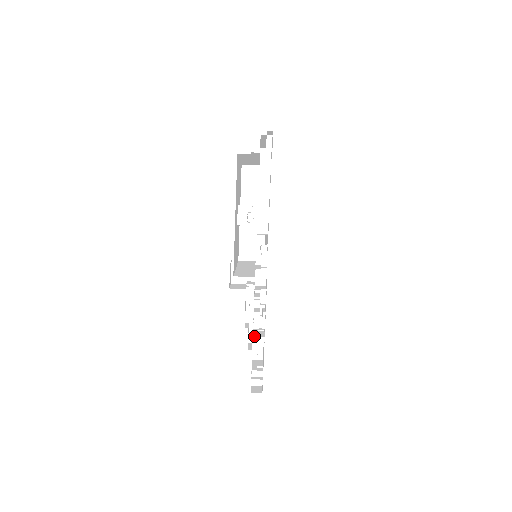
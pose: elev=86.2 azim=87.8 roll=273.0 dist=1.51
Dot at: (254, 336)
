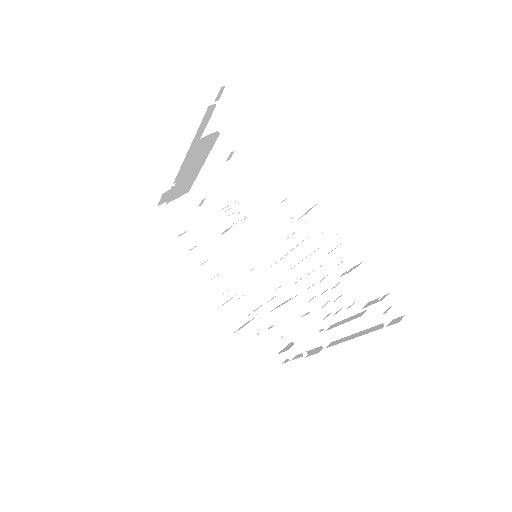
Dot at: (344, 285)
